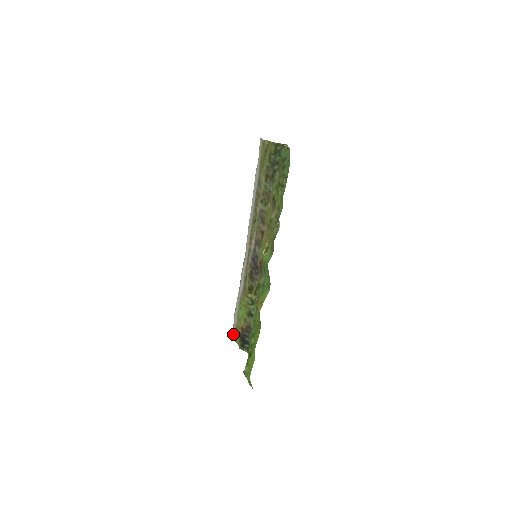
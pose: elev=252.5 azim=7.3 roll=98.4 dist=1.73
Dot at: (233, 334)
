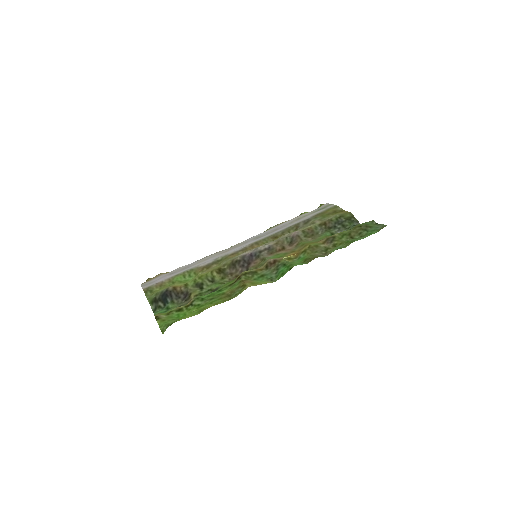
Dot at: (147, 286)
